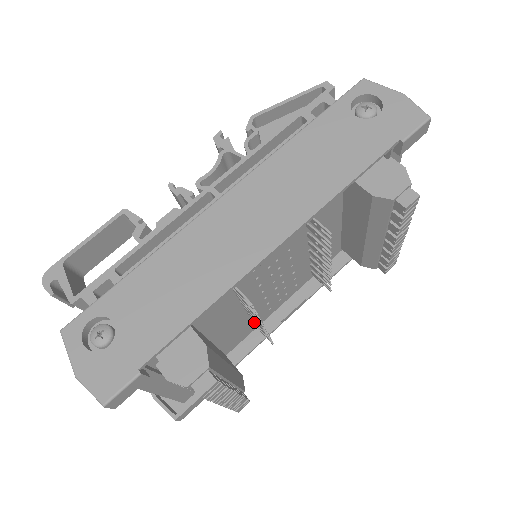
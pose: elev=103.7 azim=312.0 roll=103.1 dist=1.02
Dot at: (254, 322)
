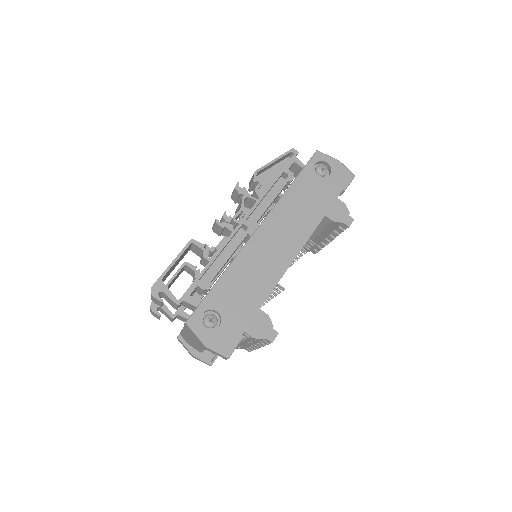
Dot at: occluded
